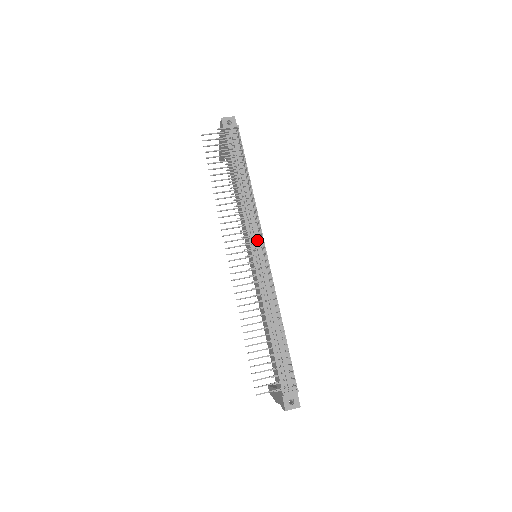
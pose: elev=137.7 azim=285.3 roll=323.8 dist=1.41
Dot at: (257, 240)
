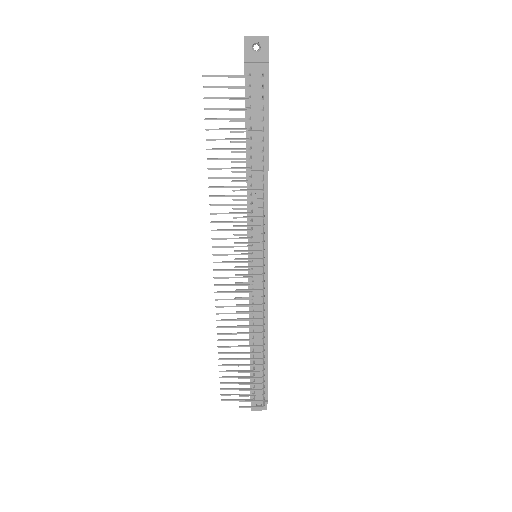
Dot at: (255, 258)
